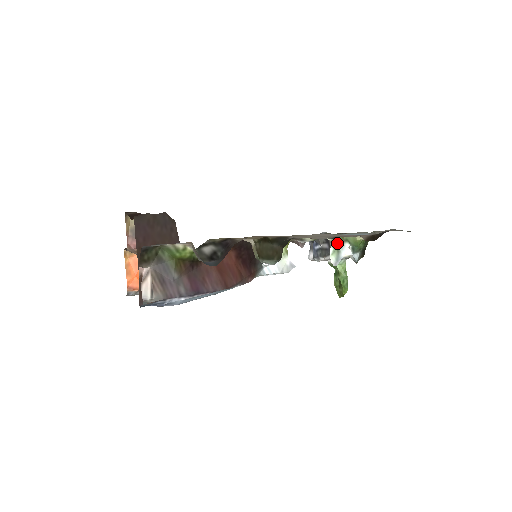
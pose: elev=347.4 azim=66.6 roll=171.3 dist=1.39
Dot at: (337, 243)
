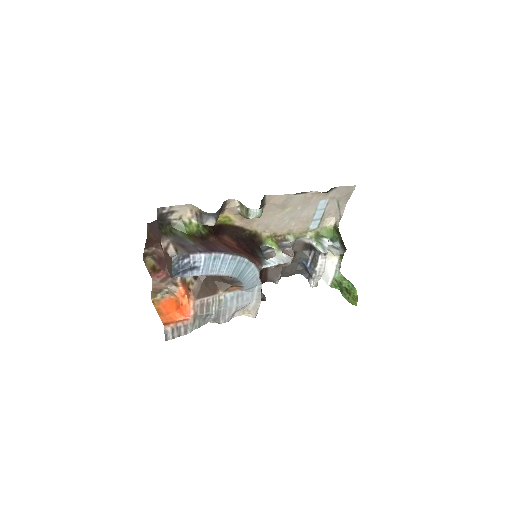
Dot at: (316, 239)
